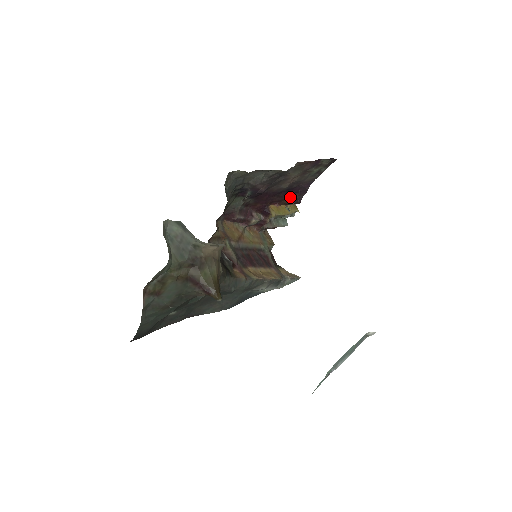
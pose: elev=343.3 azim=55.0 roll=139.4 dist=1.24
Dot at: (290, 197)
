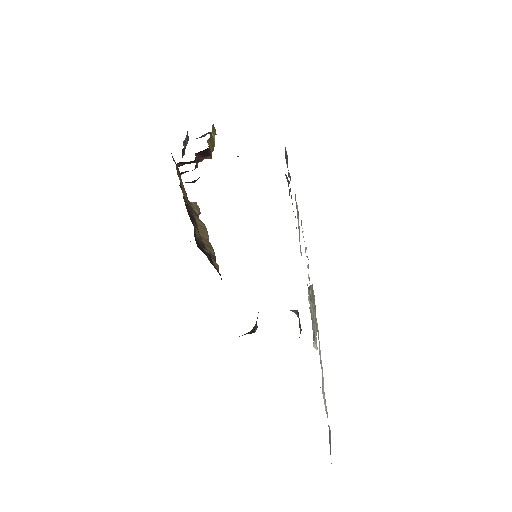
Dot at: occluded
